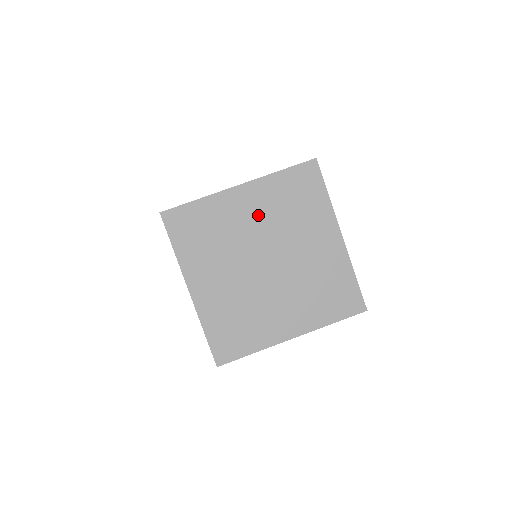
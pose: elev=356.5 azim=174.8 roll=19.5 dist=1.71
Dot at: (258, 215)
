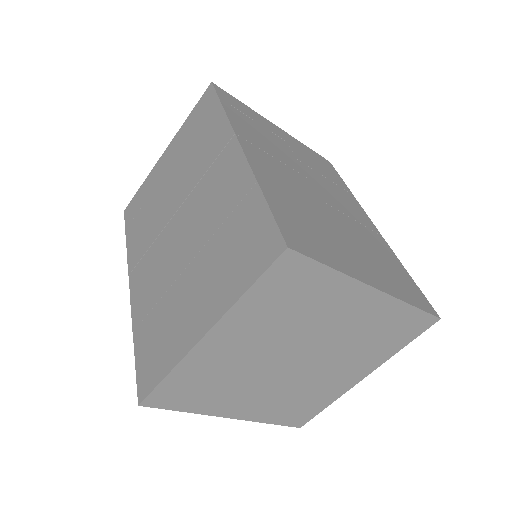
Dot at: (253, 340)
